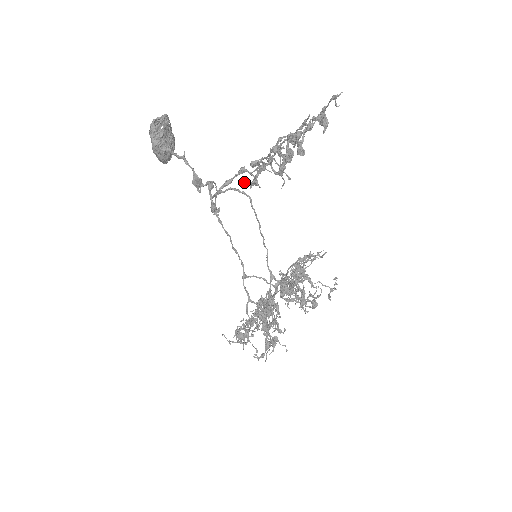
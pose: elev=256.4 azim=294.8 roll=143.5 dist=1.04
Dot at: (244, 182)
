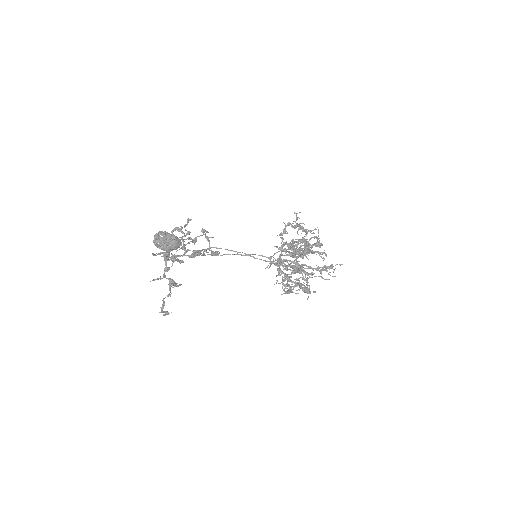
Dot at: occluded
